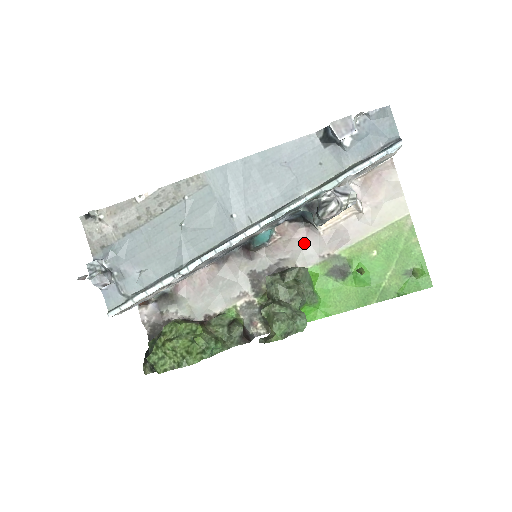
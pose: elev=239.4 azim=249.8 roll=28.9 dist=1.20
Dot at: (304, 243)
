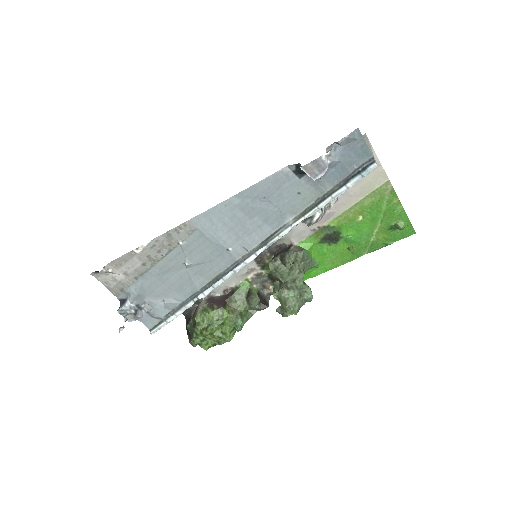
Dot at: occluded
